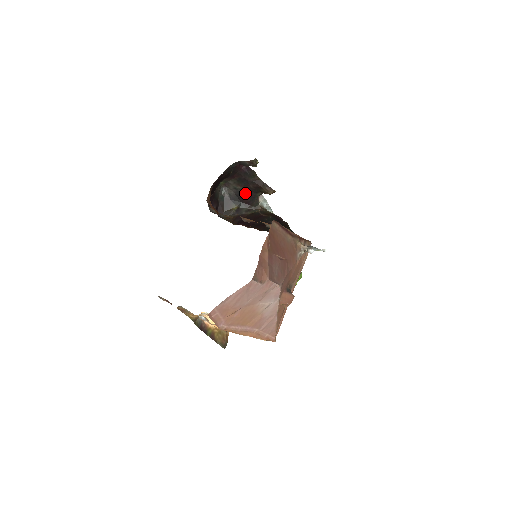
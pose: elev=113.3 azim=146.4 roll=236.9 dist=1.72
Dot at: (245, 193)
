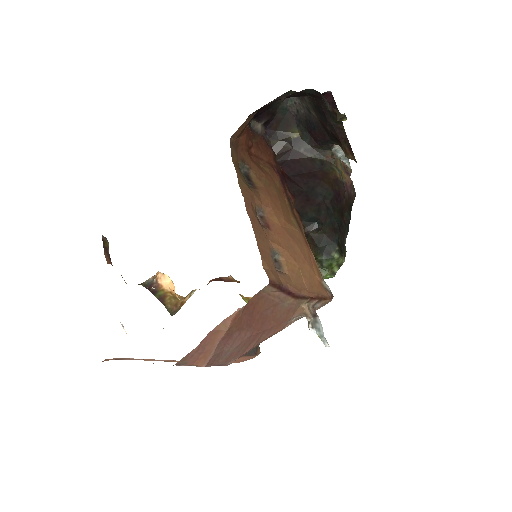
Dot at: (318, 126)
